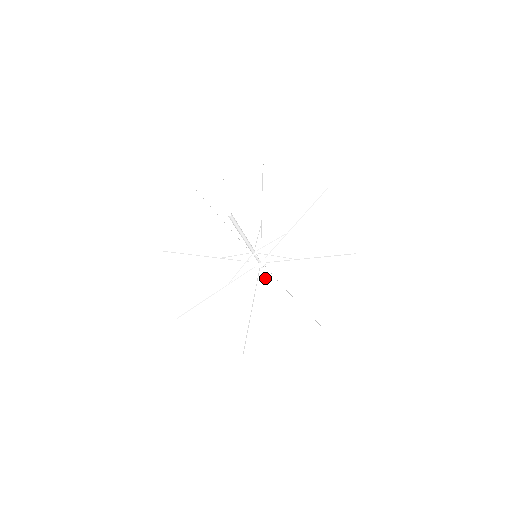
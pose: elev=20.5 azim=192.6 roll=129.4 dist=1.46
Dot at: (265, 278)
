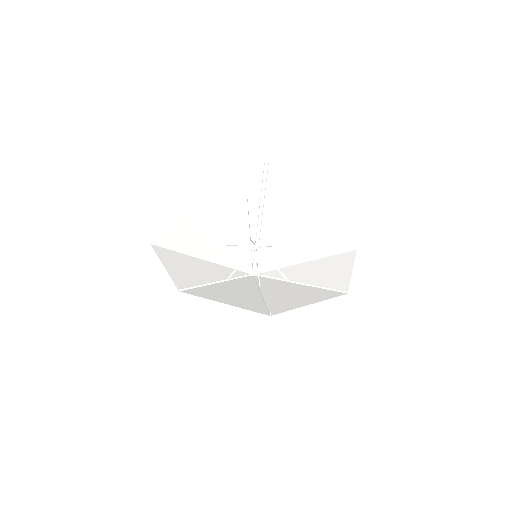
Dot at: (274, 273)
